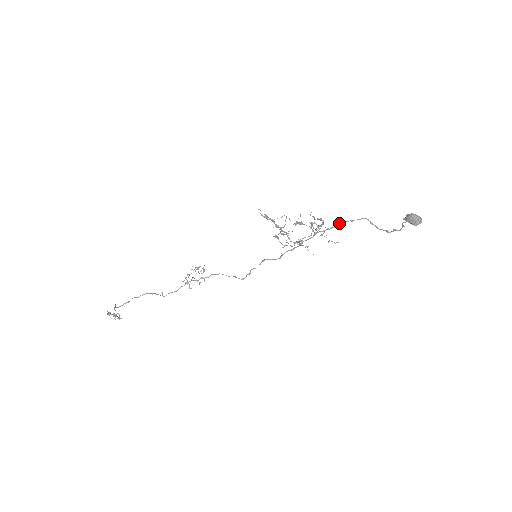
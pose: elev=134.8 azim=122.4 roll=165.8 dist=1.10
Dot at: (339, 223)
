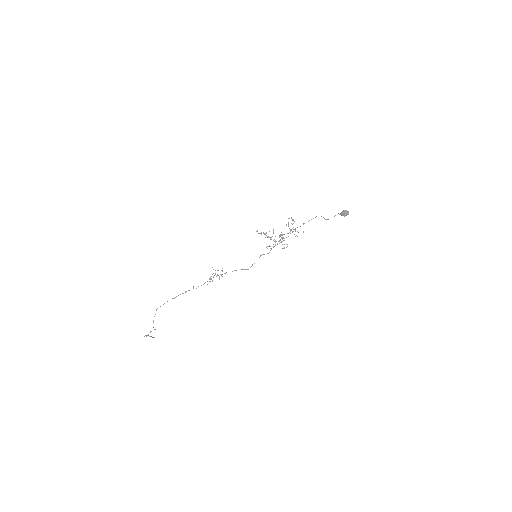
Dot at: (304, 223)
